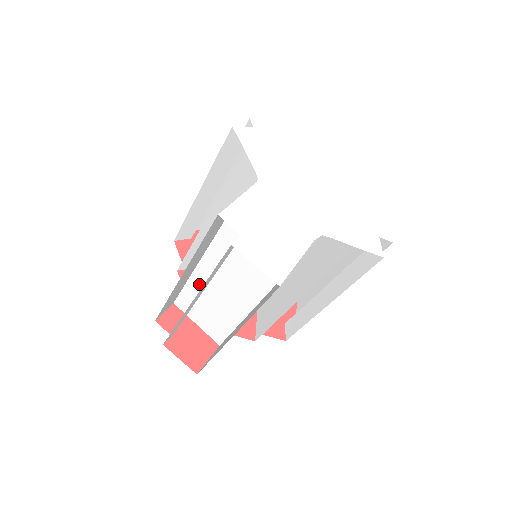
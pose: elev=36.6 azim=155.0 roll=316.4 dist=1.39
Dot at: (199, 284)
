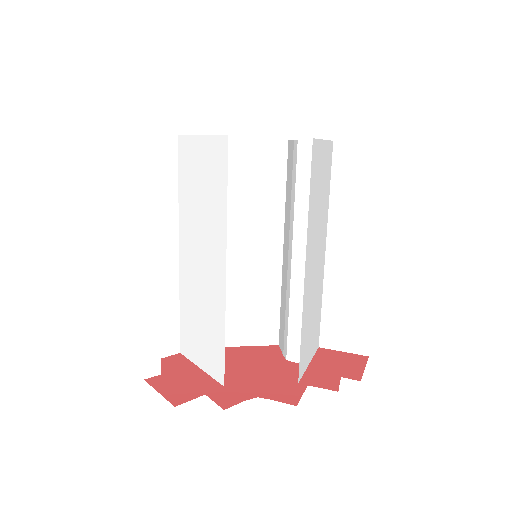
Dot at: (186, 293)
